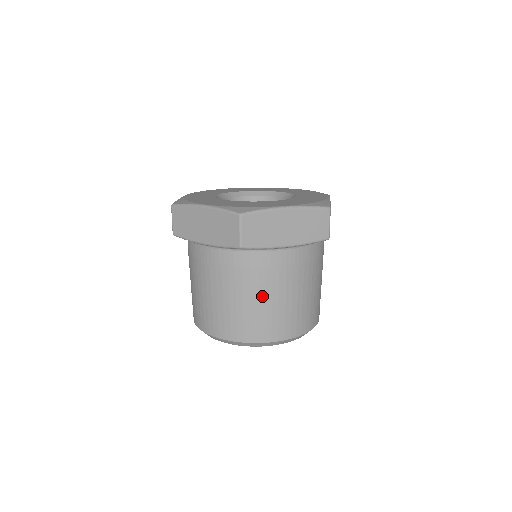
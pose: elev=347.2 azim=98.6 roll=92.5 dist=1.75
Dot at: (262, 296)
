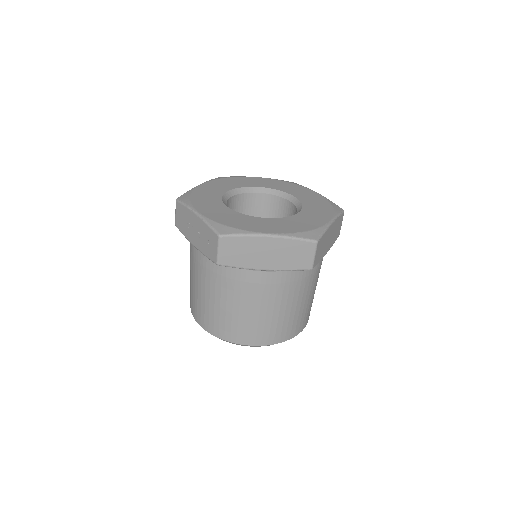
Dot at: (304, 300)
